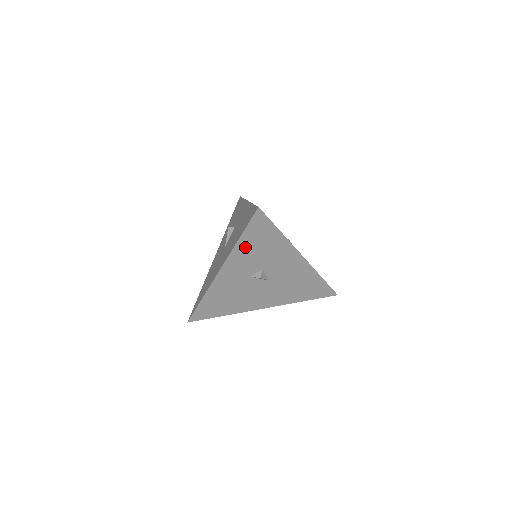
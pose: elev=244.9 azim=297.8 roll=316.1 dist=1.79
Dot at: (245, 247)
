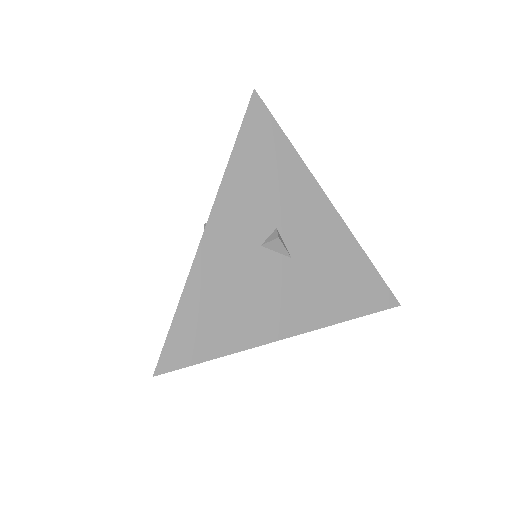
Dot at: (243, 171)
